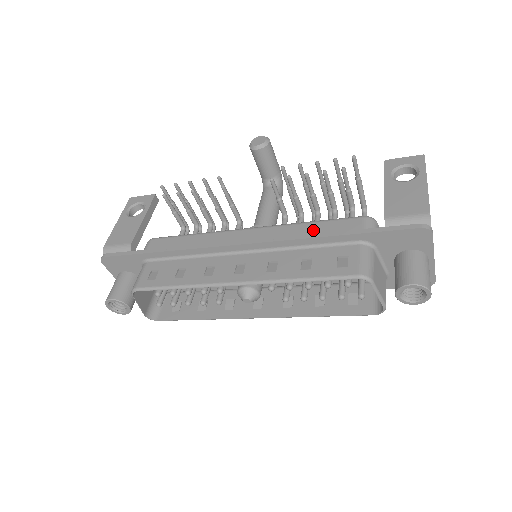
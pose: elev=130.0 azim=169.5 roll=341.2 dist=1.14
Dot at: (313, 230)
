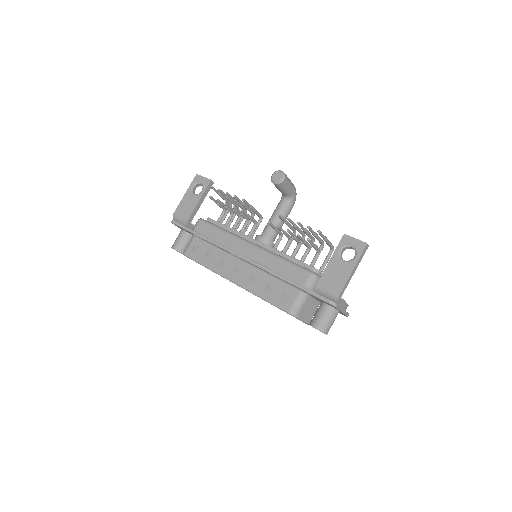
Dot at: (281, 268)
